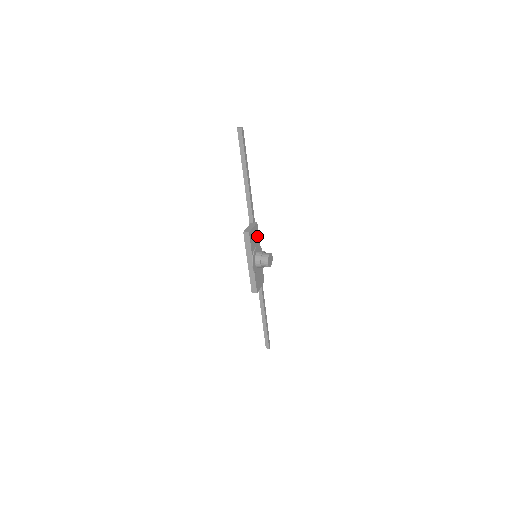
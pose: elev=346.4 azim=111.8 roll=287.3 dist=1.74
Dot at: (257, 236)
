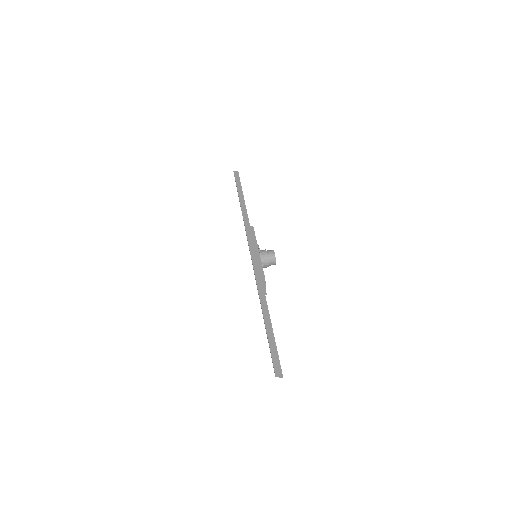
Dot at: occluded
